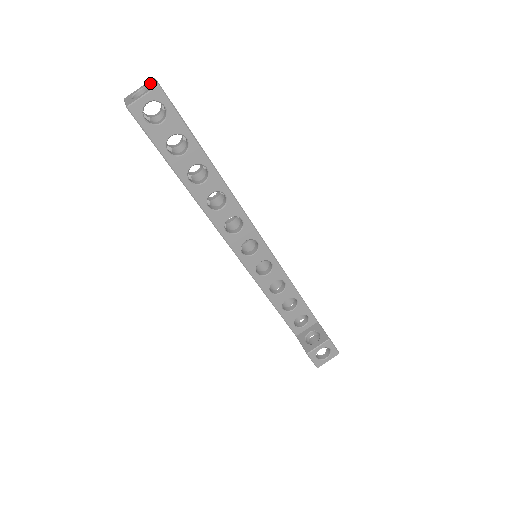
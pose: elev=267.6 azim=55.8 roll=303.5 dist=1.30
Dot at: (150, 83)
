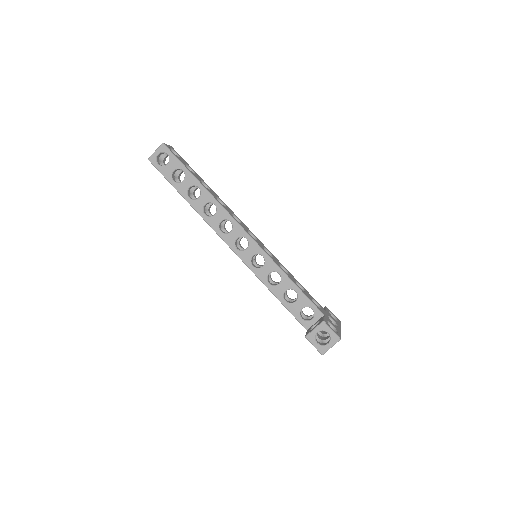
Dot at: occluded
